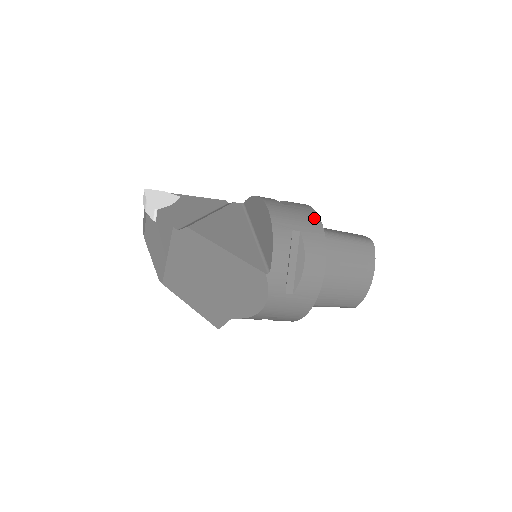
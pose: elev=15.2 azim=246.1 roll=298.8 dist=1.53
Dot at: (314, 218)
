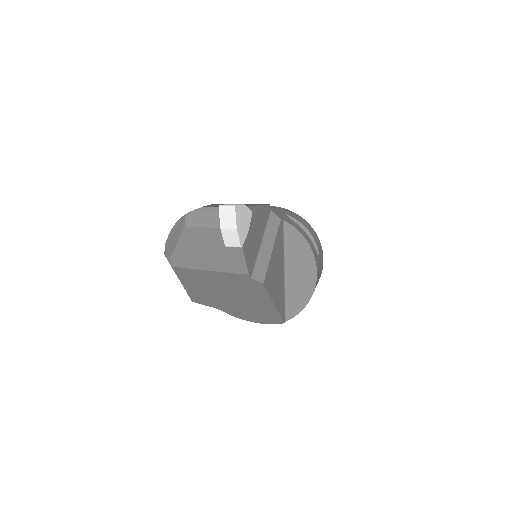
Dot at: (322, 267)
